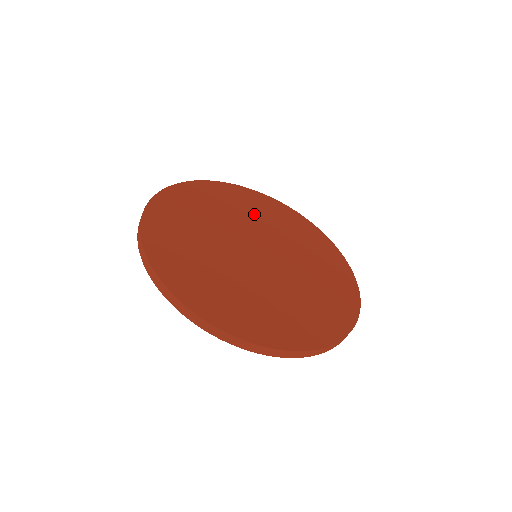
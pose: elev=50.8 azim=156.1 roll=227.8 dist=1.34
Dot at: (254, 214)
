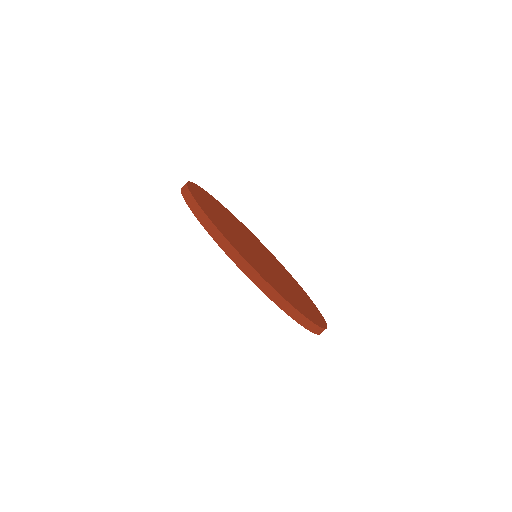
Dot at: occluded
